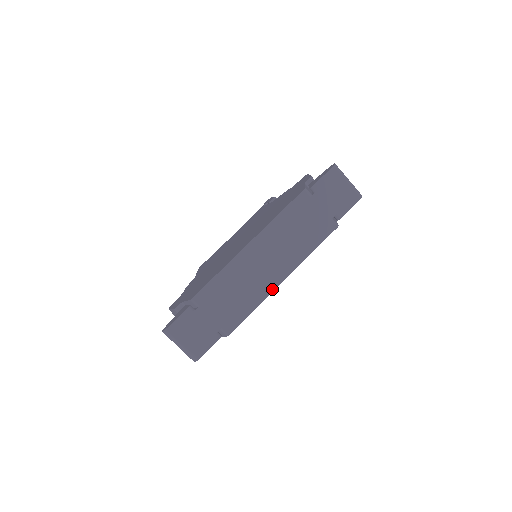
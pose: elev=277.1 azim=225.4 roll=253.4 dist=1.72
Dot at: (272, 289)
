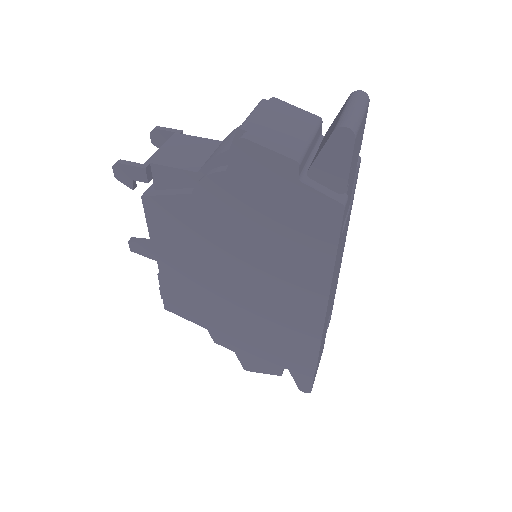
Dot at: occluded
